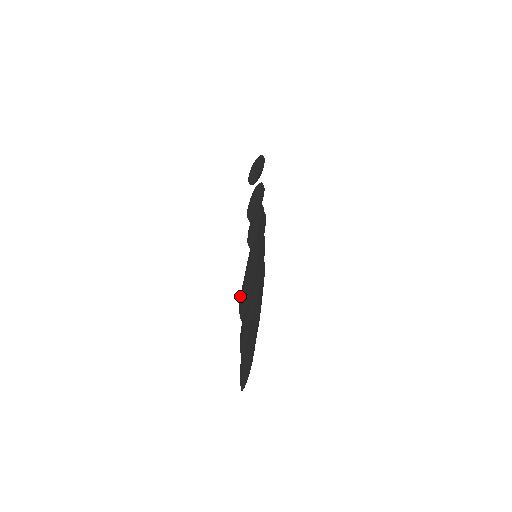
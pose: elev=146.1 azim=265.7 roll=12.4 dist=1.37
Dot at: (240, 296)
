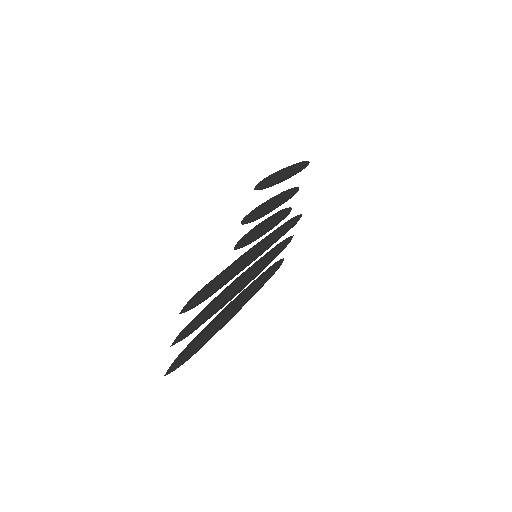
Dot at: (200, 290)
